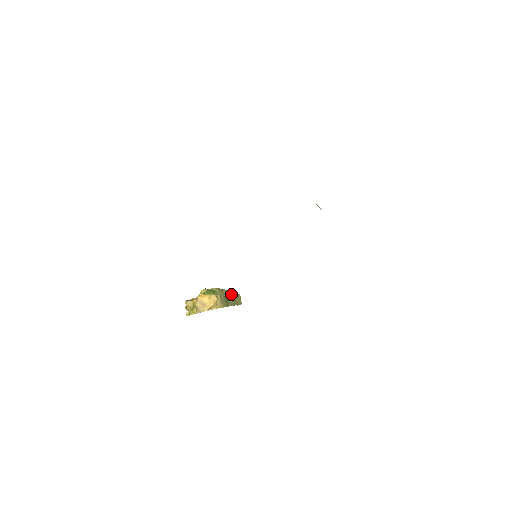
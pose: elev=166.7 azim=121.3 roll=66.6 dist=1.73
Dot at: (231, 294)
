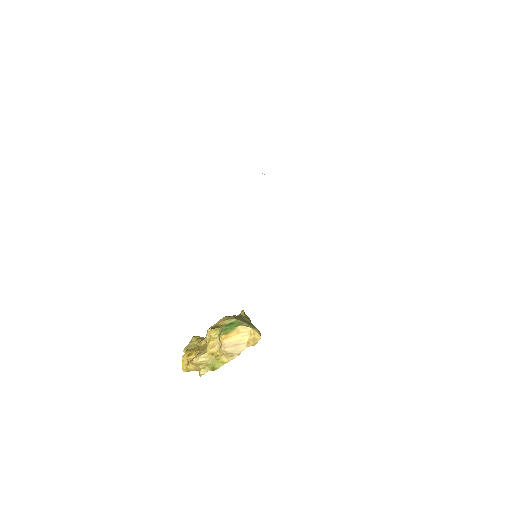
Dot at: (239, 316)
